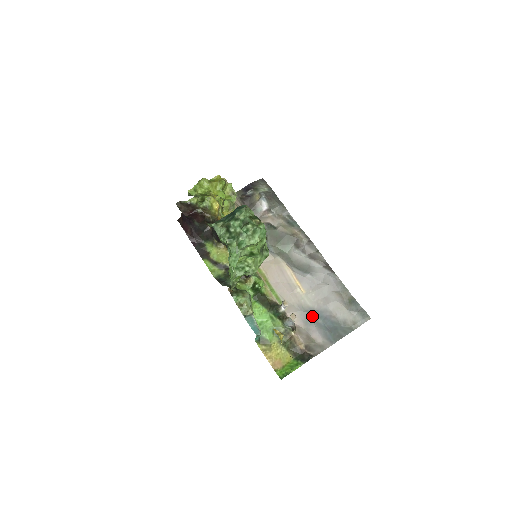
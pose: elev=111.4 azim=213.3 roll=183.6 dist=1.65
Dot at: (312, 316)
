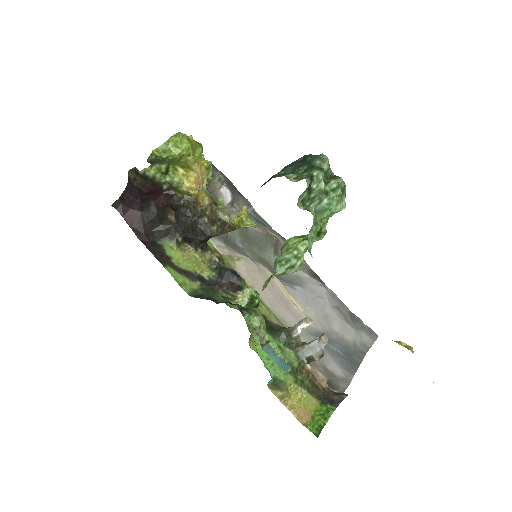
Dot at: occluded
